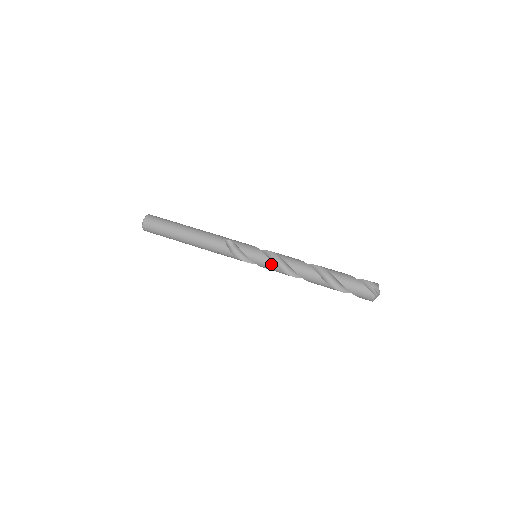
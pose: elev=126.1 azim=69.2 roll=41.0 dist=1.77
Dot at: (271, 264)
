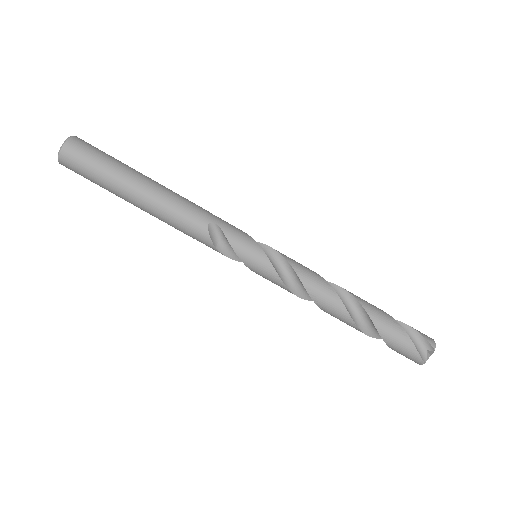
Dot at: (279, 282)
